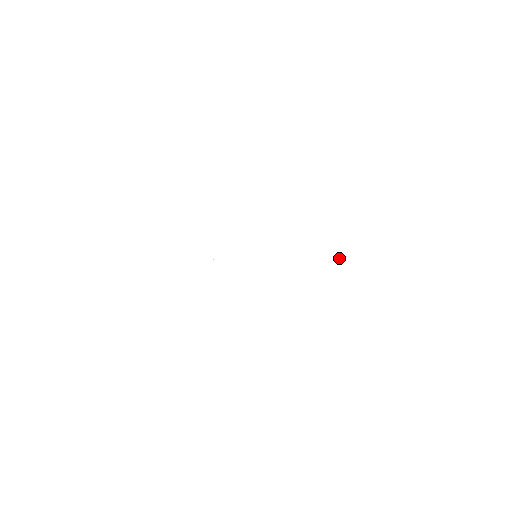
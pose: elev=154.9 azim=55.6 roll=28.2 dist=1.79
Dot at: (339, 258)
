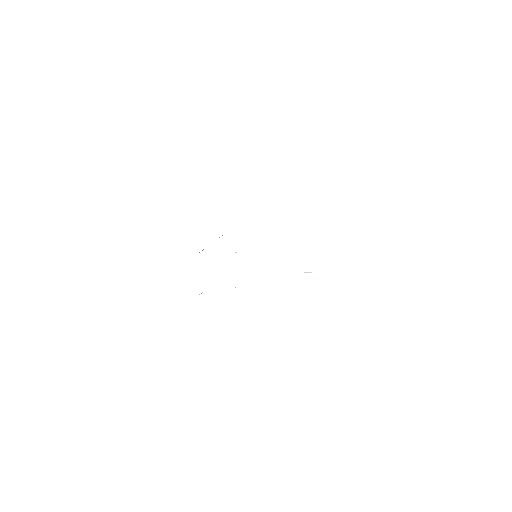
Dot at: occluded
